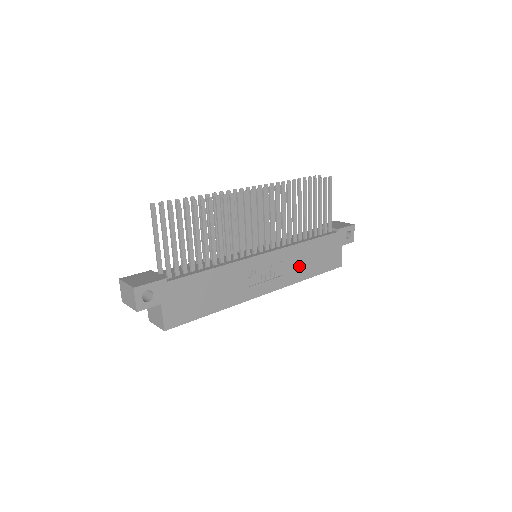
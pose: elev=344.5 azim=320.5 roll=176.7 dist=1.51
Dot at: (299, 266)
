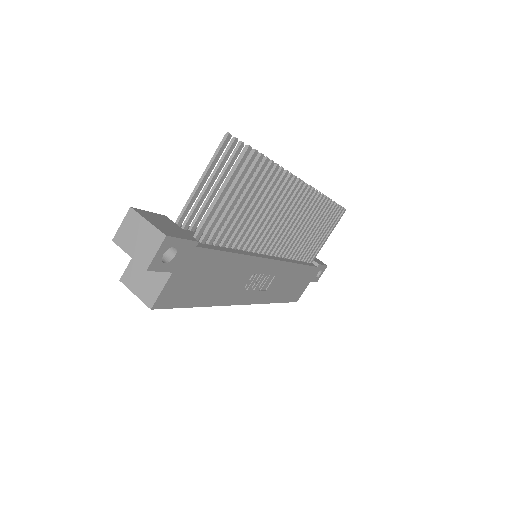
Dot at: (280, 287)
